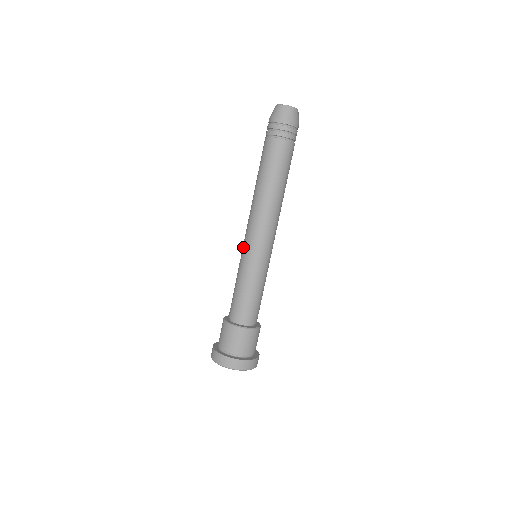
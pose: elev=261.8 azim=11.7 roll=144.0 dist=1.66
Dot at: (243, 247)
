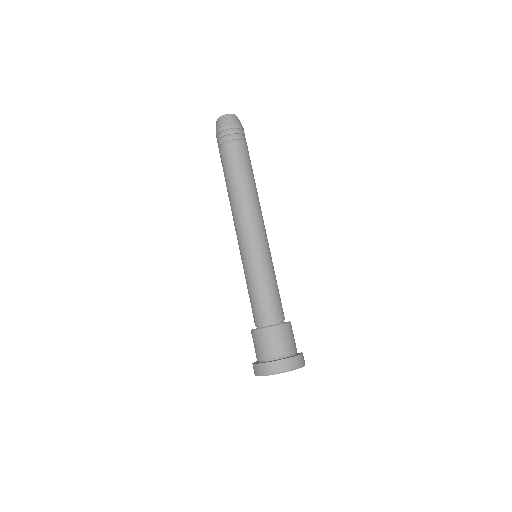
Dot at: (246, 249)
